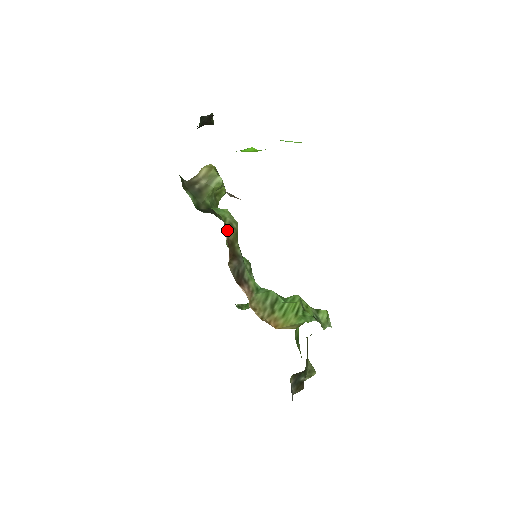
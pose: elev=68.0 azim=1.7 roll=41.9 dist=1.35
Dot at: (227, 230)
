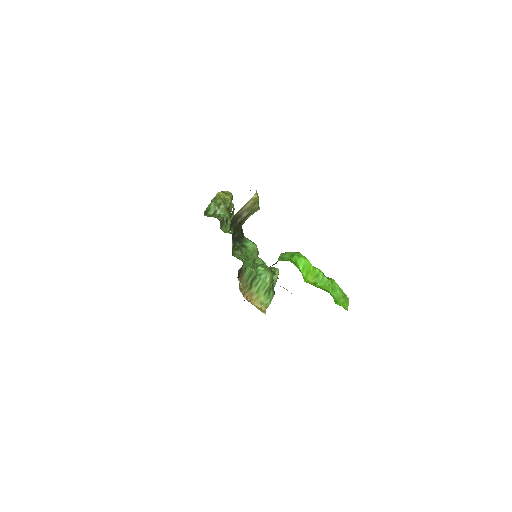
Dot at: occluded
